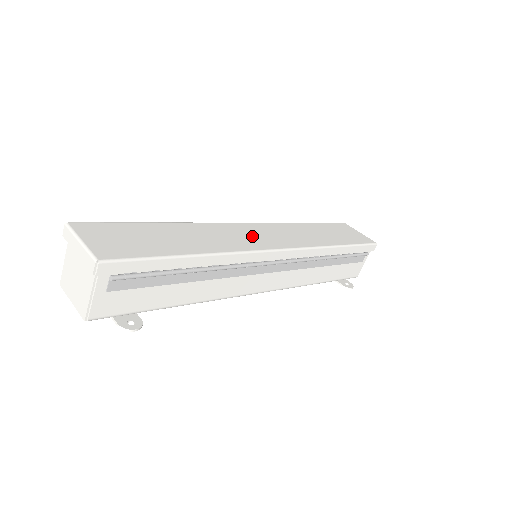
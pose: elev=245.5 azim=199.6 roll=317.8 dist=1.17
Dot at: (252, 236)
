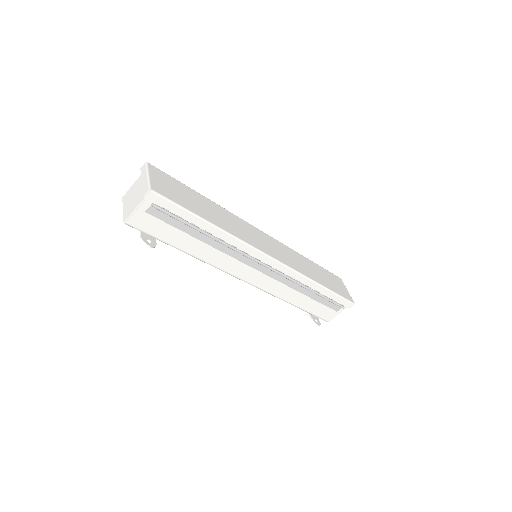
Dot at: (259, 239)
